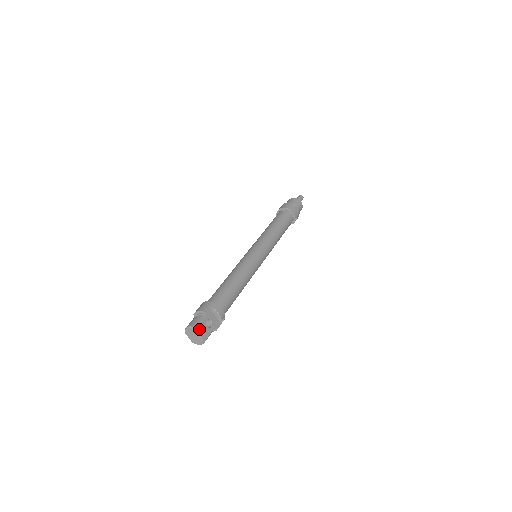
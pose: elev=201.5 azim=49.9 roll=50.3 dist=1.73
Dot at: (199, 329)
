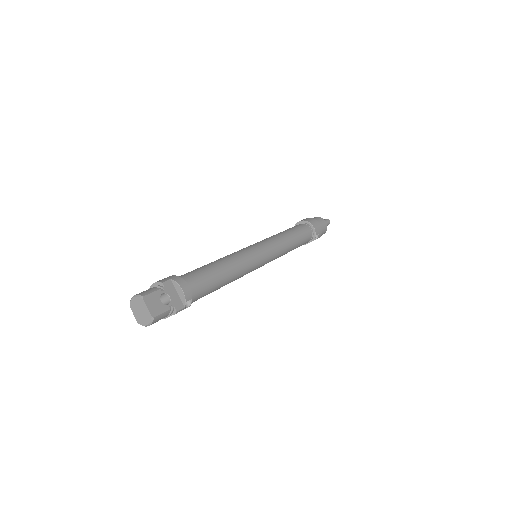
Dot at: (147, 299)
